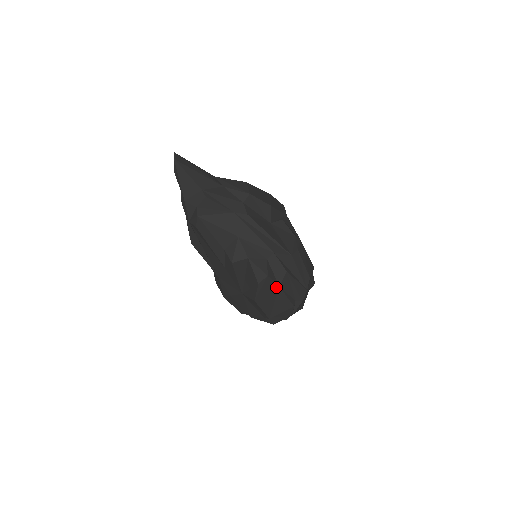
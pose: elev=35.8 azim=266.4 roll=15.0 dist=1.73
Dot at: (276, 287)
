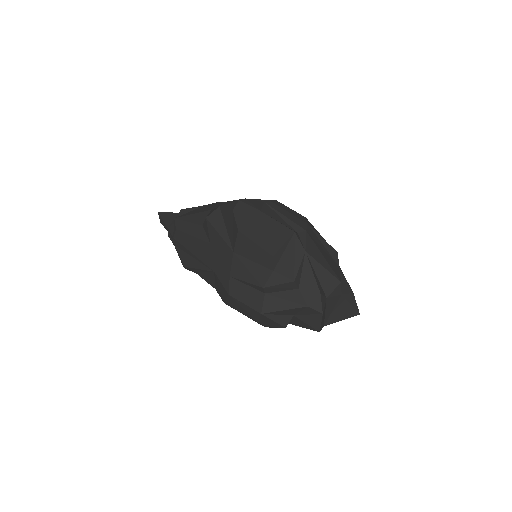
Dot at: (257, 213)
